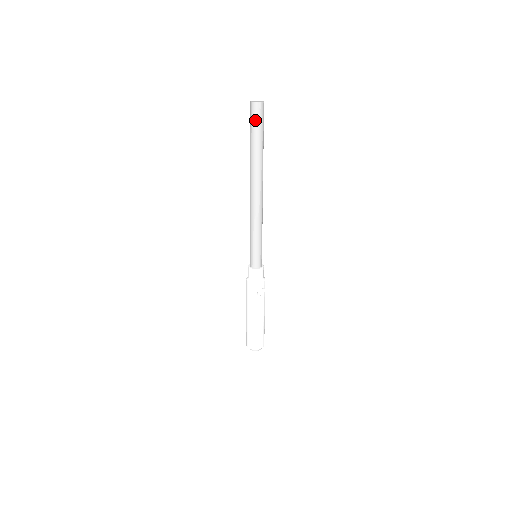
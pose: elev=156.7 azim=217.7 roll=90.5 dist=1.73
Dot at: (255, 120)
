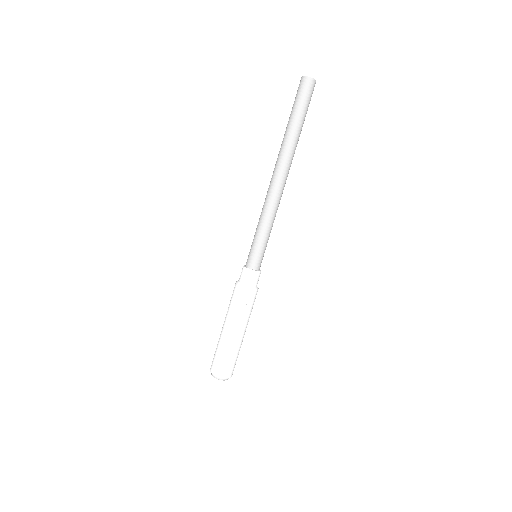
Dot at: (298, 95)
